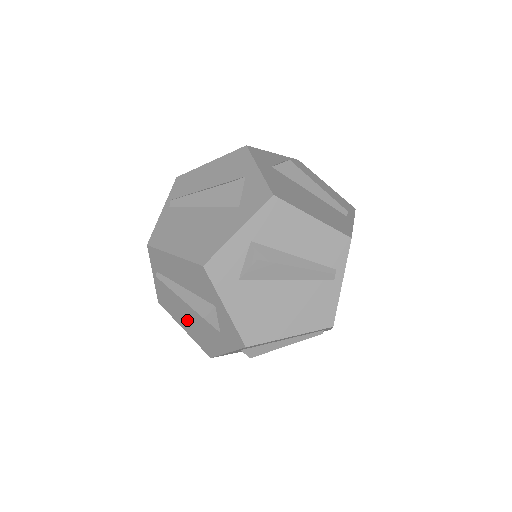
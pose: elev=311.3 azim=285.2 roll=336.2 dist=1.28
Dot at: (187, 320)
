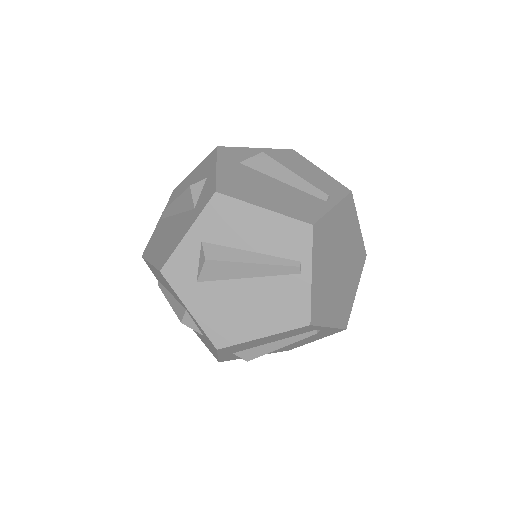
Dot at: occluded
